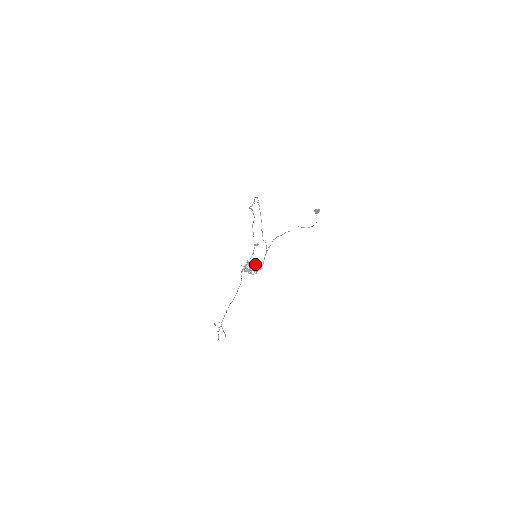
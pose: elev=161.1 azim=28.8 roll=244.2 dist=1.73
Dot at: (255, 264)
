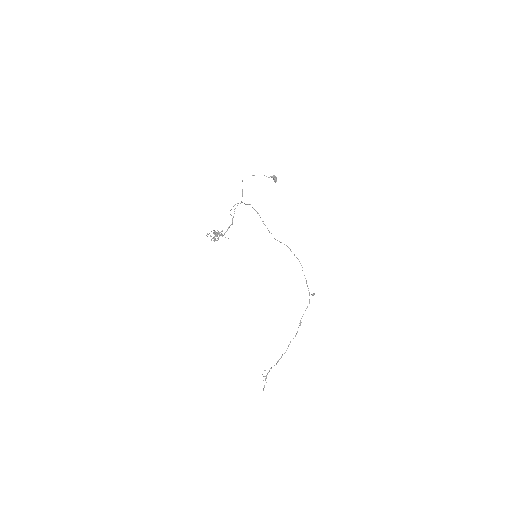
Dot at: occluded
